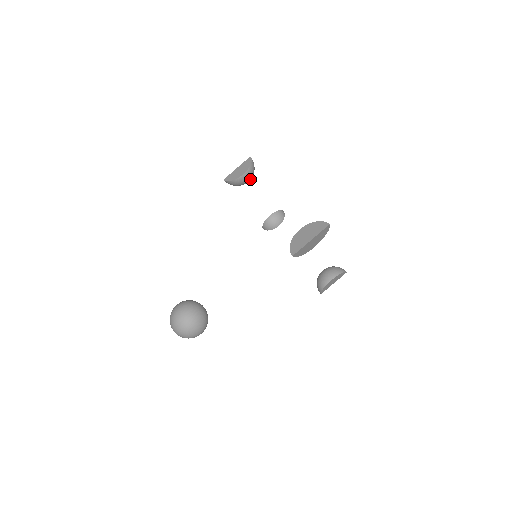
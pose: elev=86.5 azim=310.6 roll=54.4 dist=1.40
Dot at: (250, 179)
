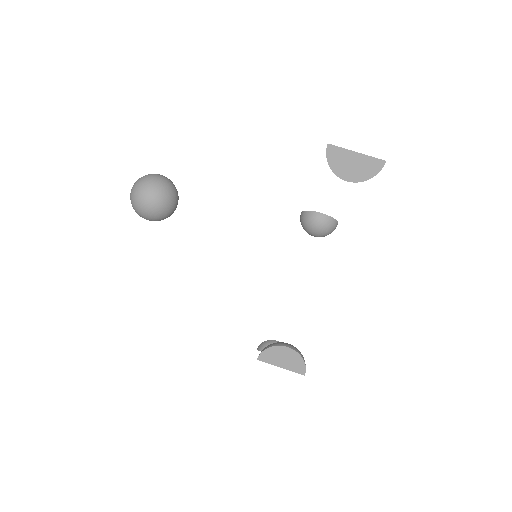
Dot at: (320, 231)
